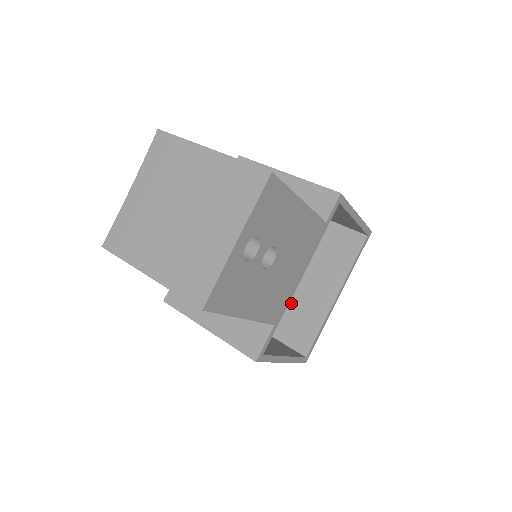
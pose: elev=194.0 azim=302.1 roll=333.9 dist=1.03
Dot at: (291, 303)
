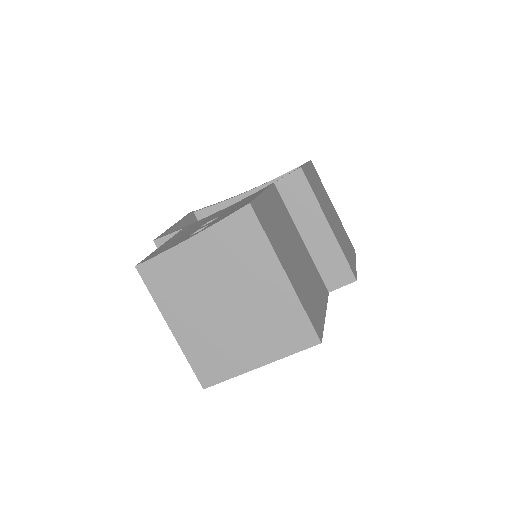
Dot at: occluded
